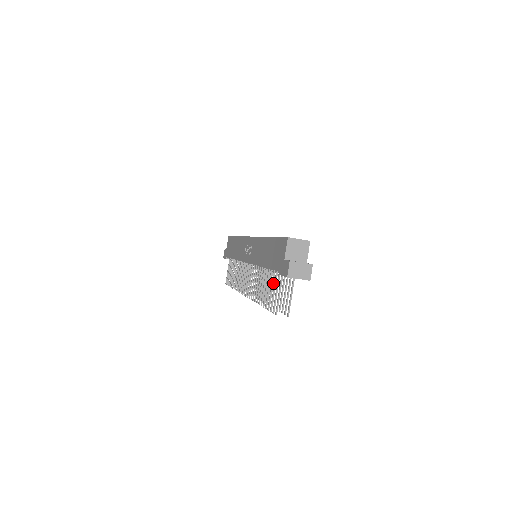
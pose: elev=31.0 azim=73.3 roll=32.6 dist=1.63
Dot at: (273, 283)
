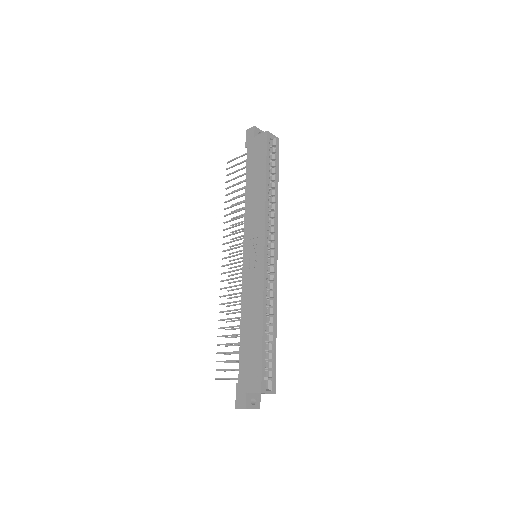
Dot at: occluded
